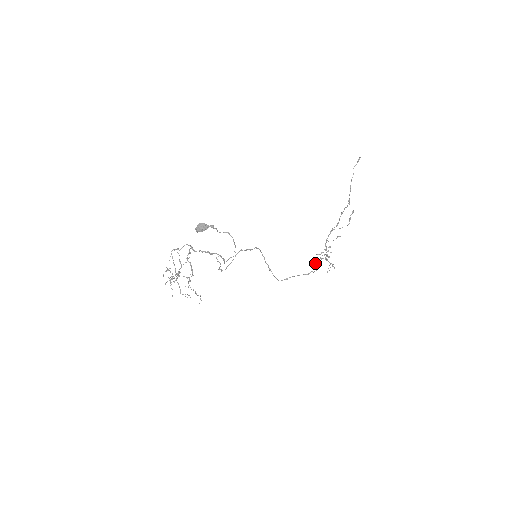
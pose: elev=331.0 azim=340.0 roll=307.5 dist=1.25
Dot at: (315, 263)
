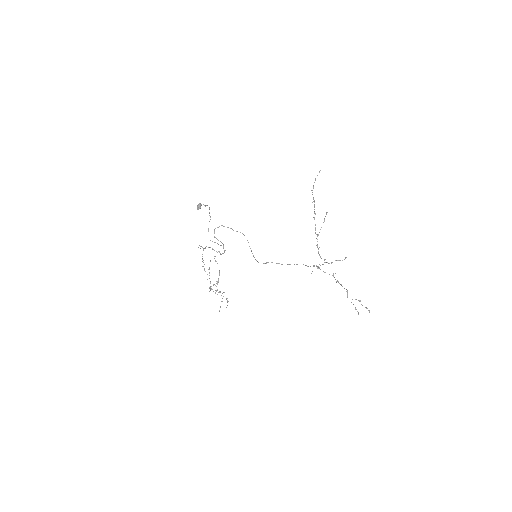
Dot at: occluded
